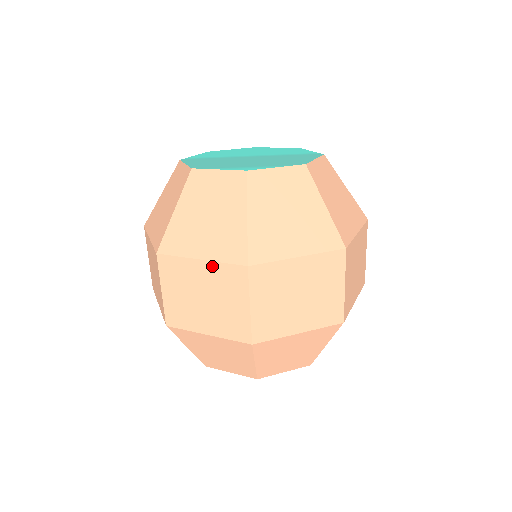
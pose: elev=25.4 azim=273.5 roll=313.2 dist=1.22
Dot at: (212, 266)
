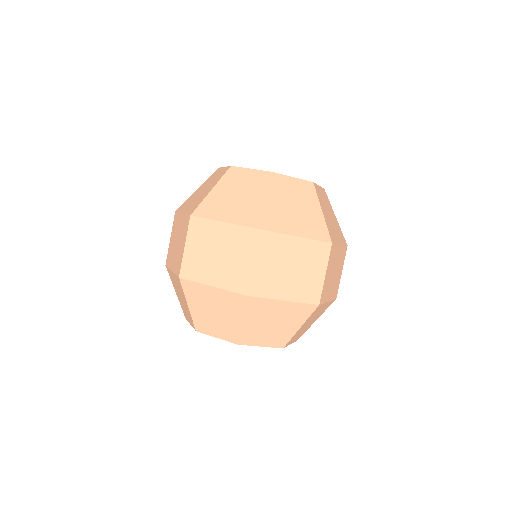
Dot at: (306, 242)
